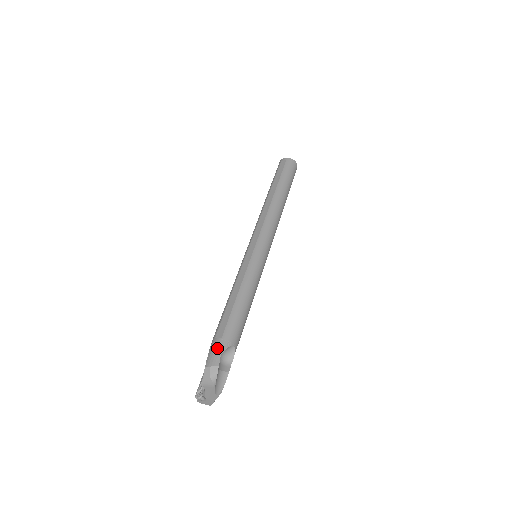
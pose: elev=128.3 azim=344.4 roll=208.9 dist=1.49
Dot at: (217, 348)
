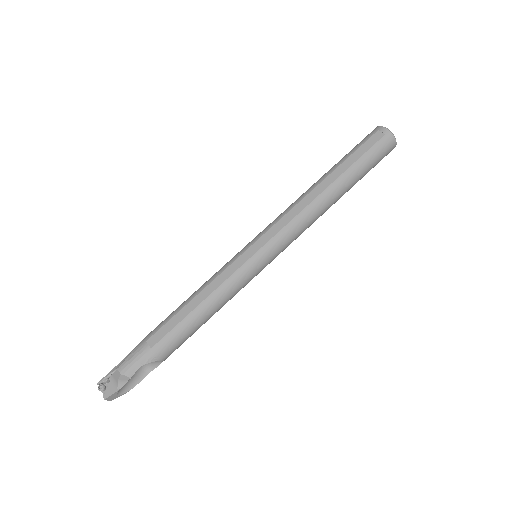
Dot at: (140, 357)
